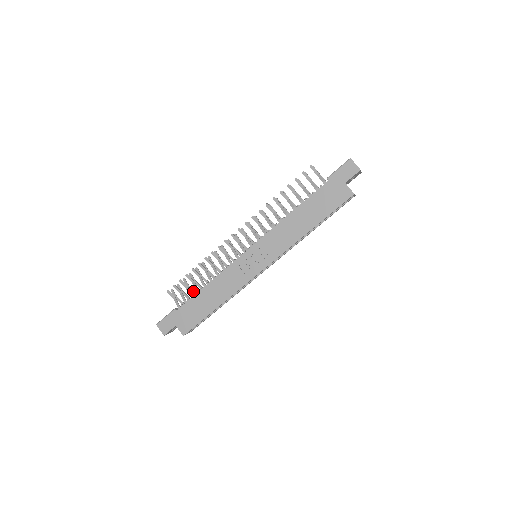
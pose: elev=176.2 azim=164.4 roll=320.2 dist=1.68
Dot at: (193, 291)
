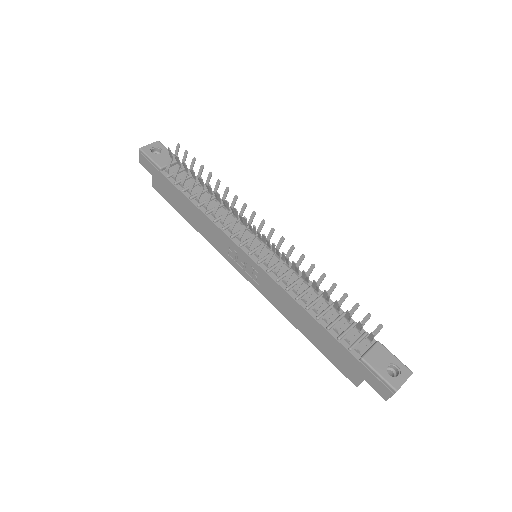
Dot at: occluded
